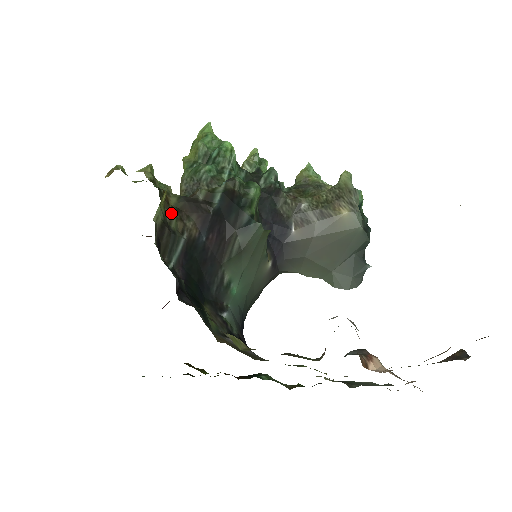
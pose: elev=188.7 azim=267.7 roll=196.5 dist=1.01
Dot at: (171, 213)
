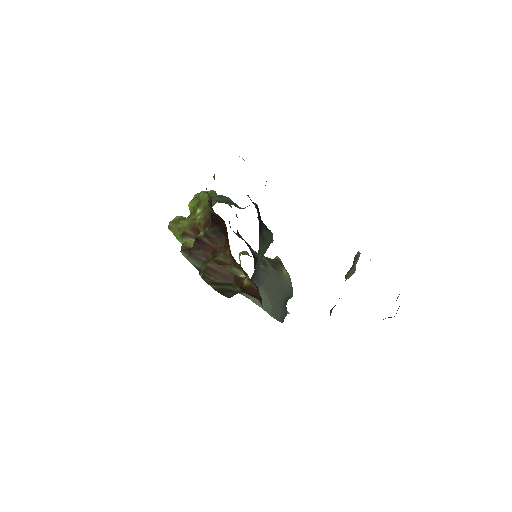
Dot at: occluded
